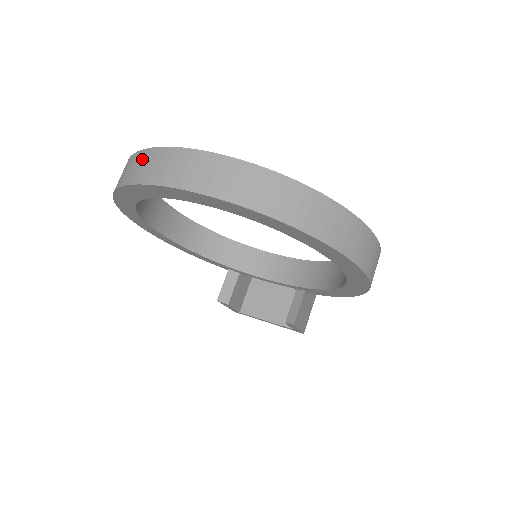
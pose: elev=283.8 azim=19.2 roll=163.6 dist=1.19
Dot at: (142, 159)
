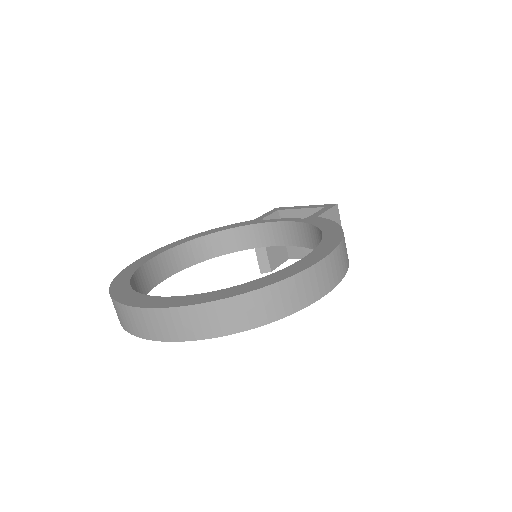
Dot at: occluded
